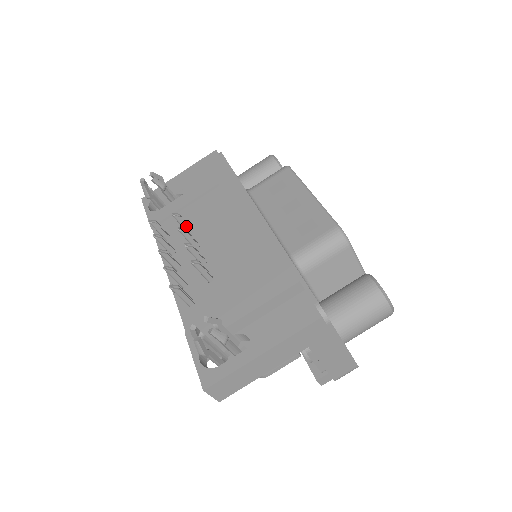
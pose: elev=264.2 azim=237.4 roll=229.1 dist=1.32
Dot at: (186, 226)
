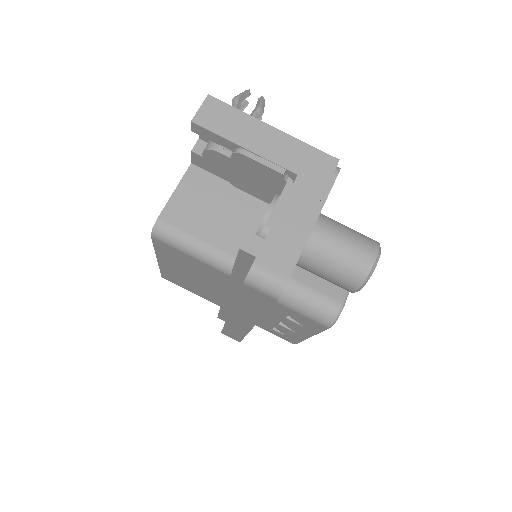
Dot at: occluded
